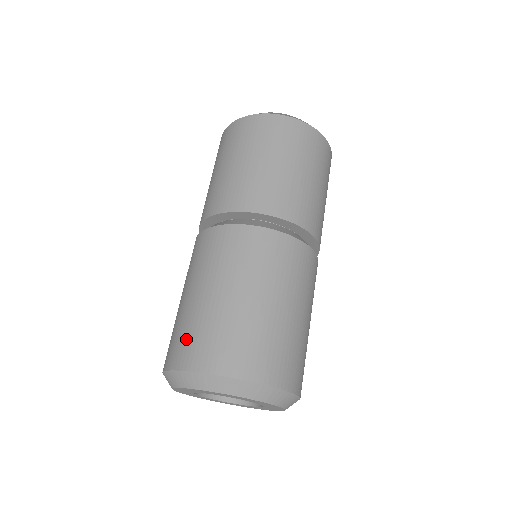
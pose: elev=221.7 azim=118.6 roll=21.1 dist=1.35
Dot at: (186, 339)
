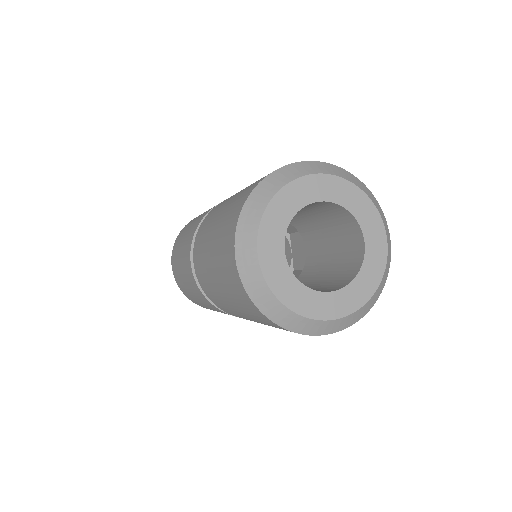
Dot at: occluded
